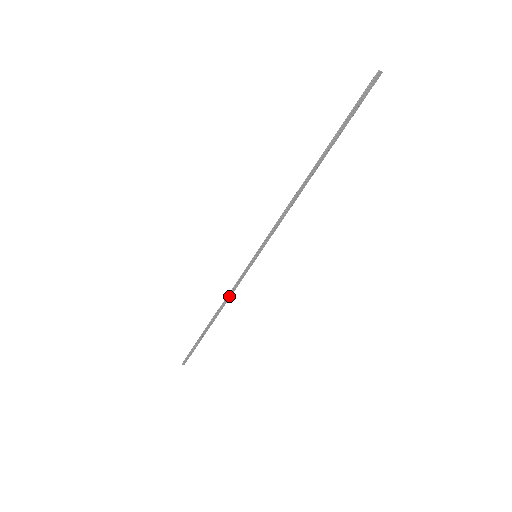
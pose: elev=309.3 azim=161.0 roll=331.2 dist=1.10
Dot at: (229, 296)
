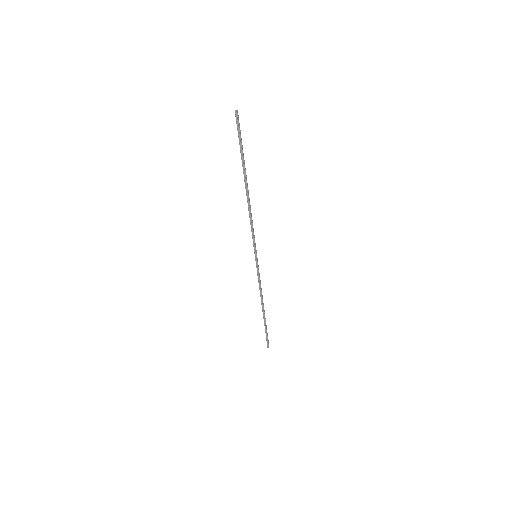
Dot at: (261, 289)
